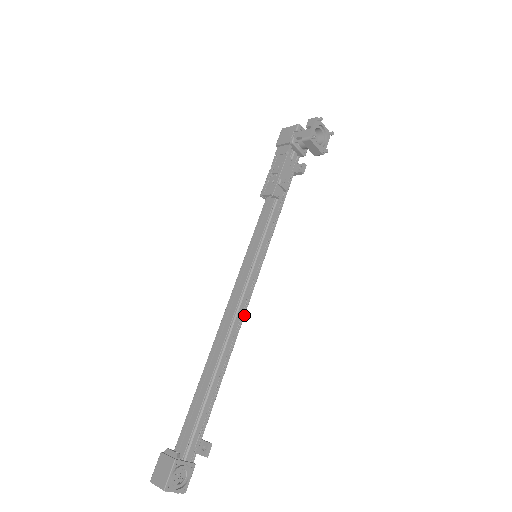
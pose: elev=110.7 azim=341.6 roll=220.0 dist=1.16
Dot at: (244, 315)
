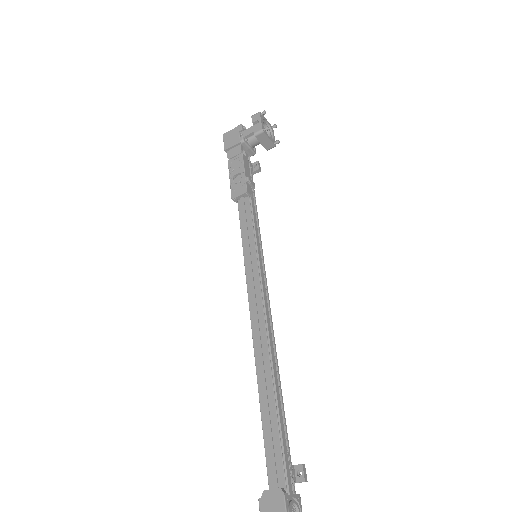
Dot at: (271, 318)
